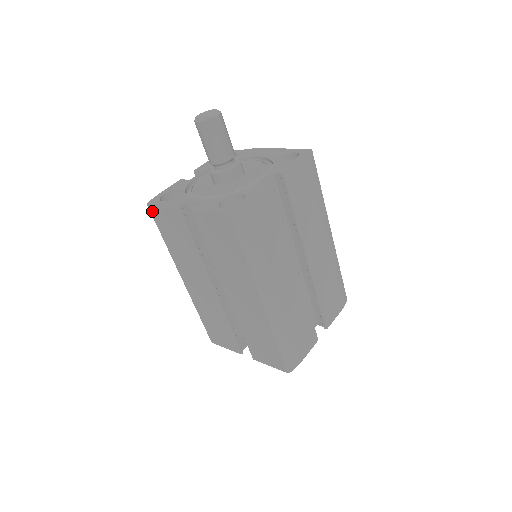
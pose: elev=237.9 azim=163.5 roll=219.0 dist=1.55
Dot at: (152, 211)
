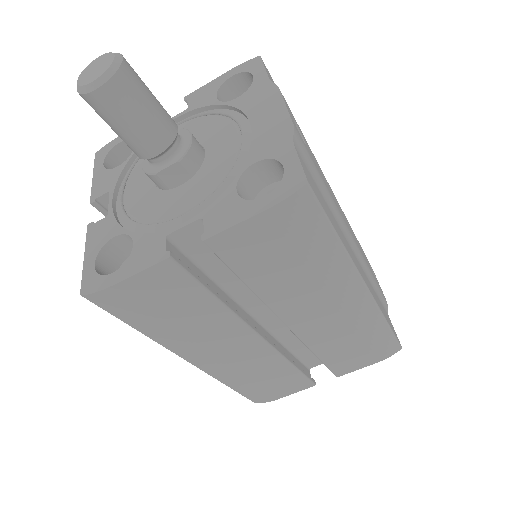
Dot at: occluded
